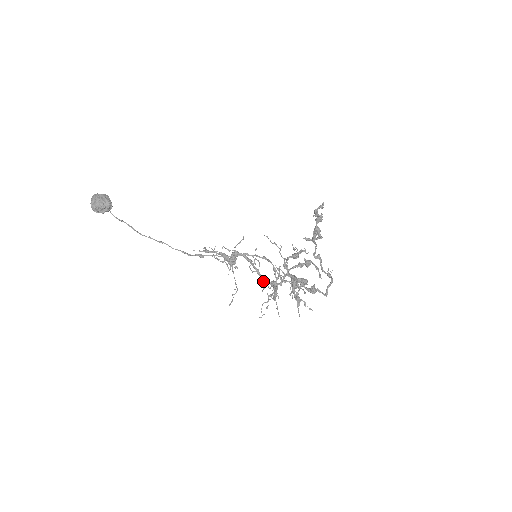
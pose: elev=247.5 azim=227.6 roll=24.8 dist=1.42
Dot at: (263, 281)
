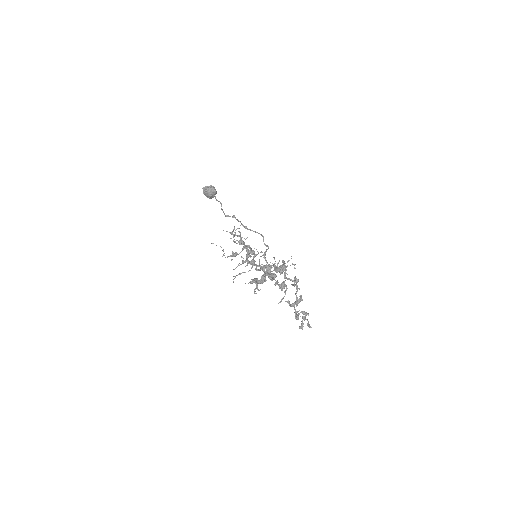
Dot at: (246, 259)
